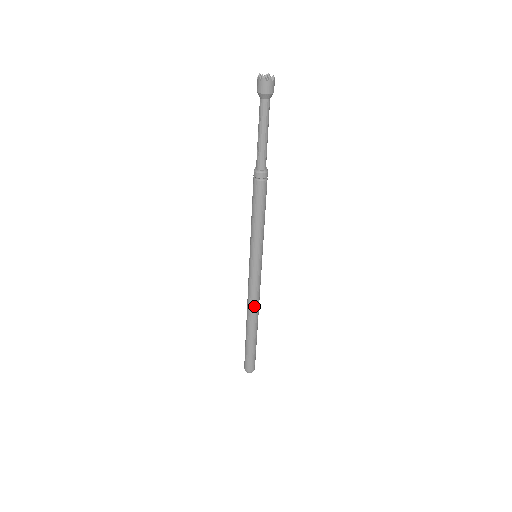
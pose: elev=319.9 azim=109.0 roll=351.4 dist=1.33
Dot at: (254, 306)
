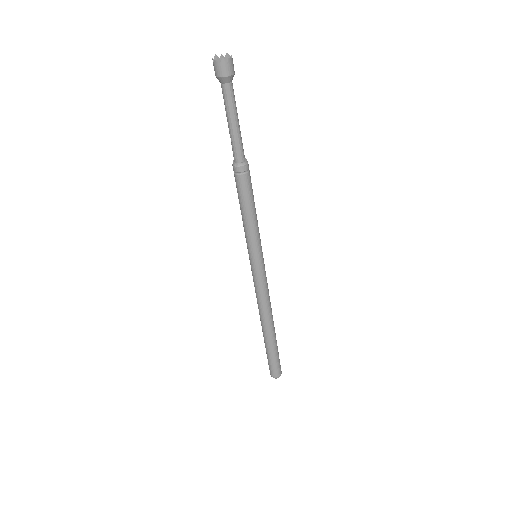
Dot at: (263, 309)
